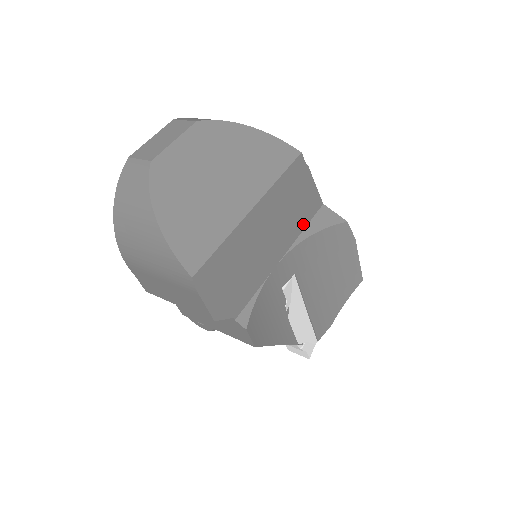
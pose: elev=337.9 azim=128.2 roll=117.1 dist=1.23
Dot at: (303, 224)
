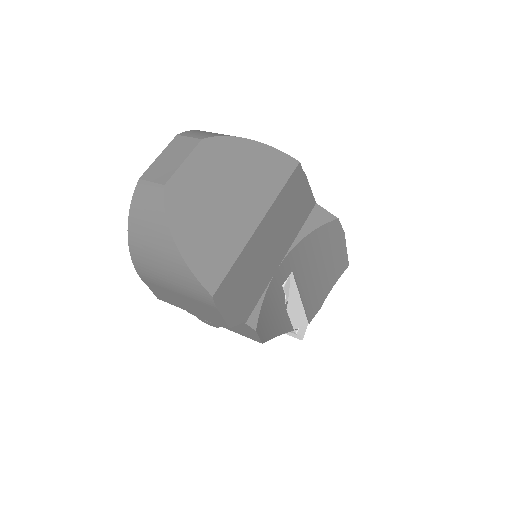
Dot at: (300, 225)
